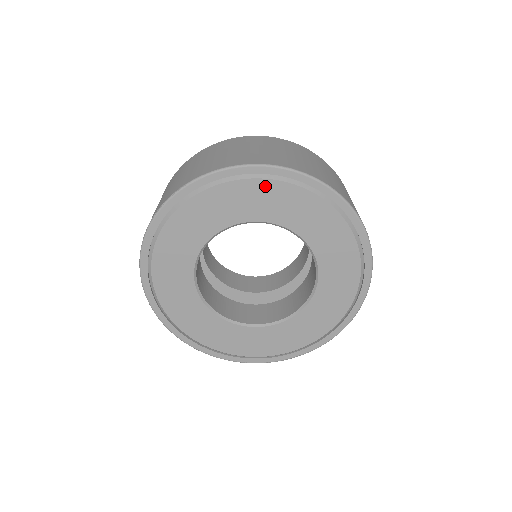
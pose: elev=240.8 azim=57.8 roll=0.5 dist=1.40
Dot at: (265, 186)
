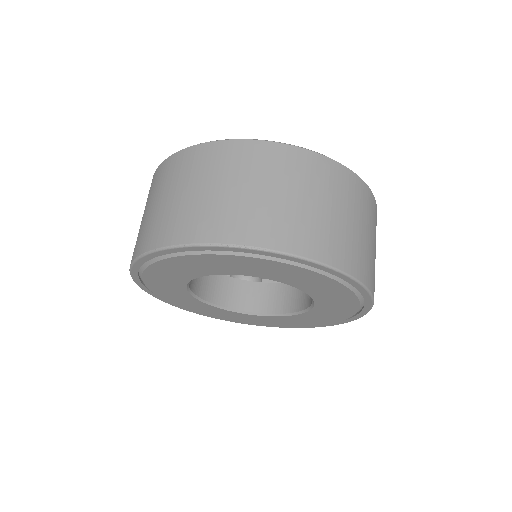
Dot at: (332, 283)
